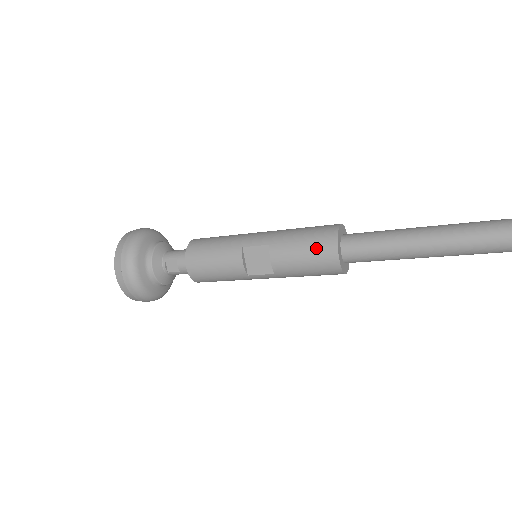
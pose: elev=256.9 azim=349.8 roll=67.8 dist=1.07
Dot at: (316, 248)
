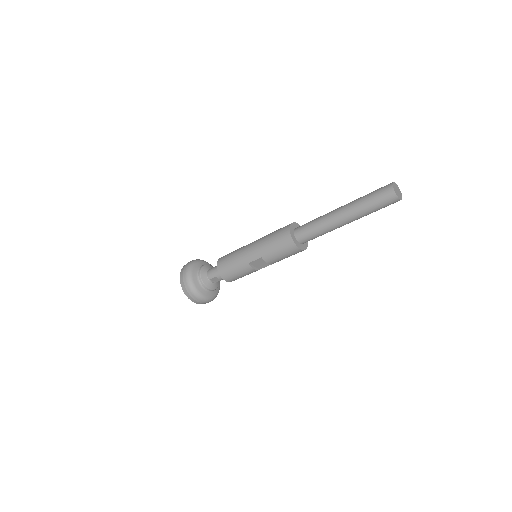
Dot at: (286, 251)
